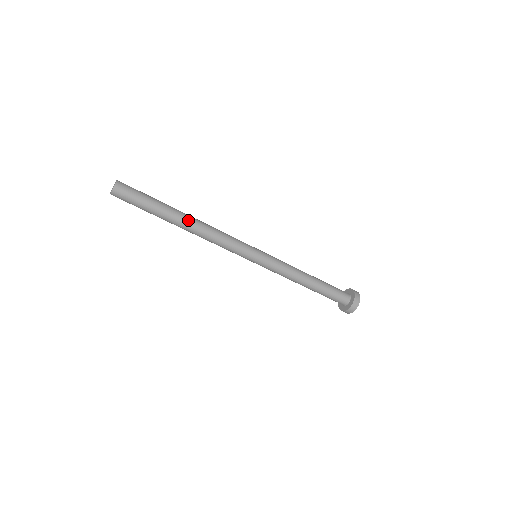
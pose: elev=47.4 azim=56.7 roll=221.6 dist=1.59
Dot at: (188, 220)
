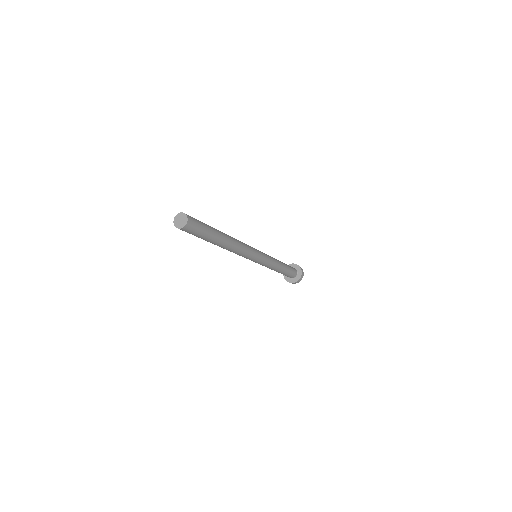
Dot at: (227, 243)
